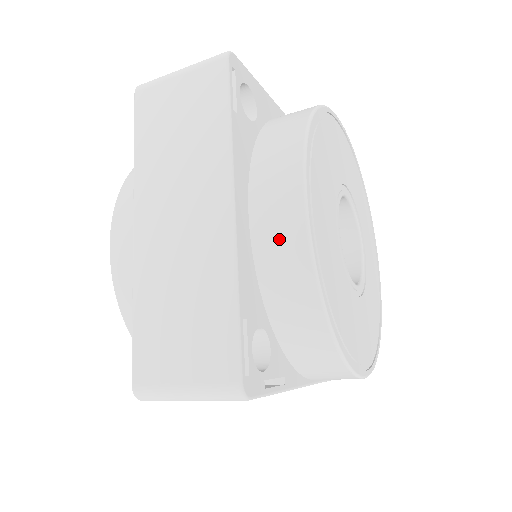
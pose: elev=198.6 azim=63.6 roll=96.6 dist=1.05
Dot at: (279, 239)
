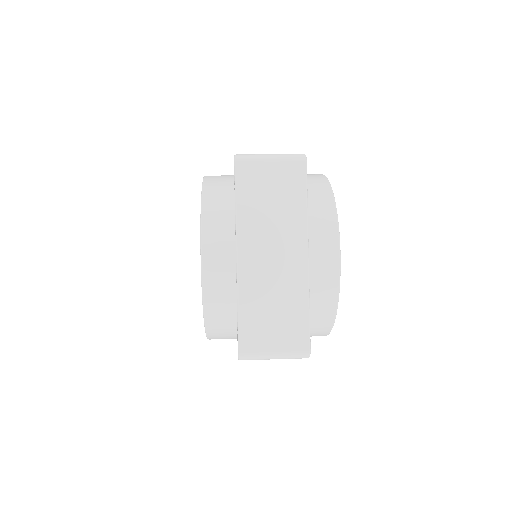
Dot at: (323, 273)
